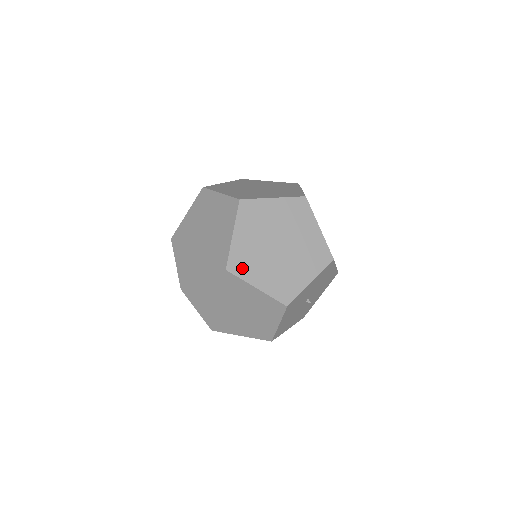
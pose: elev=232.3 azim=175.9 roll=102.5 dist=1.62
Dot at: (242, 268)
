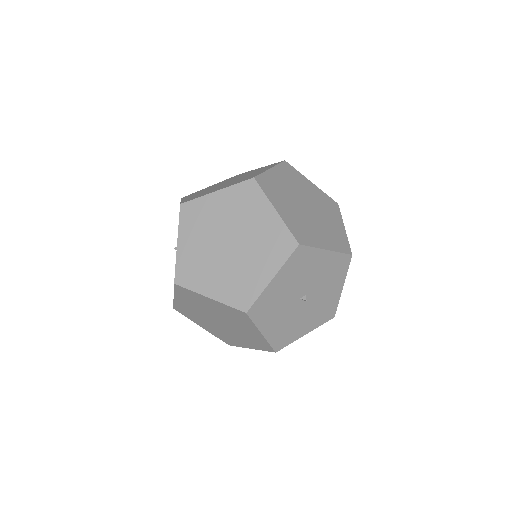
Dot at: (269, 189)
